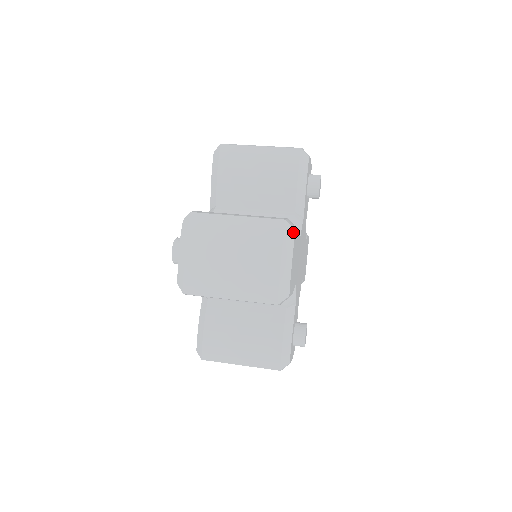
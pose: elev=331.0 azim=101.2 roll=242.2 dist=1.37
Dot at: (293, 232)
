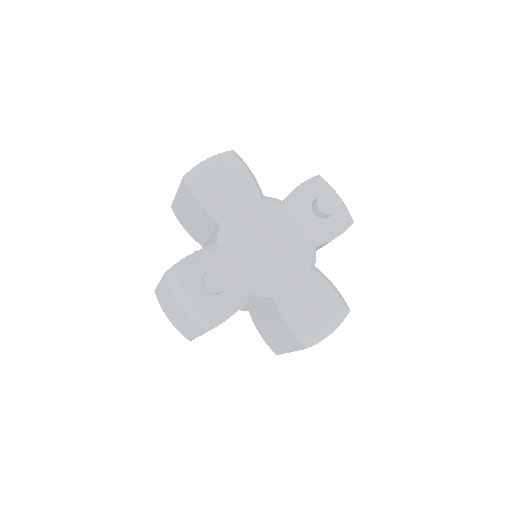
Dot at: (231, 154)
